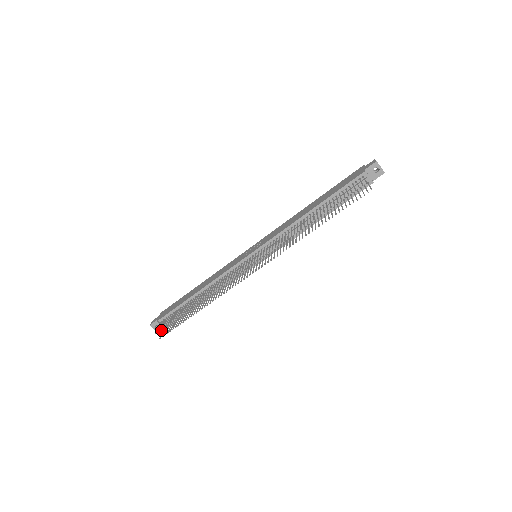
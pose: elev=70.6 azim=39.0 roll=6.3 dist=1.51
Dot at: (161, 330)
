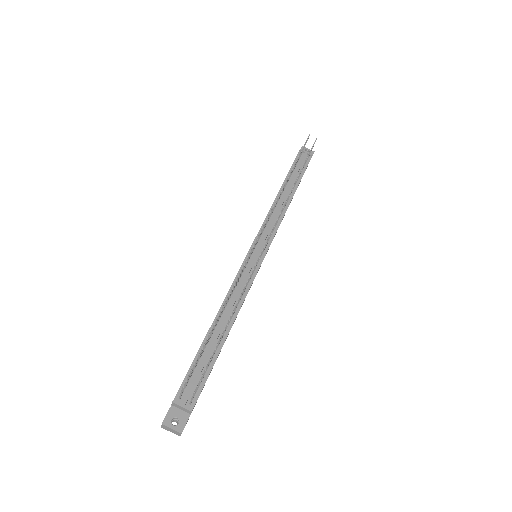
Dot at: (184, 424)
